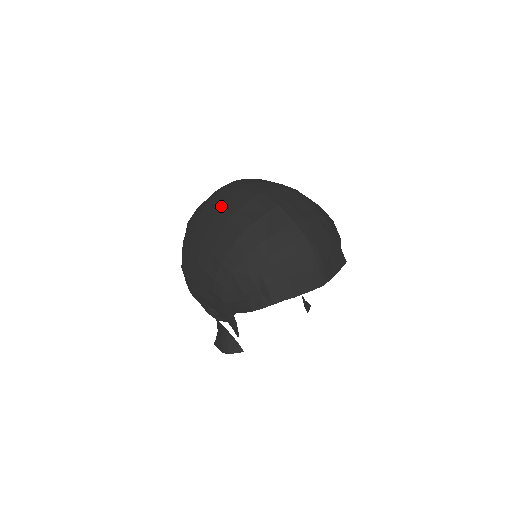
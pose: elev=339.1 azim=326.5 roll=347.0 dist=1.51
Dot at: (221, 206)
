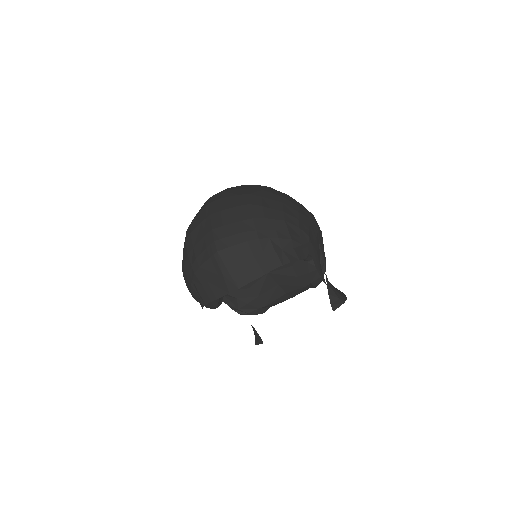
Dot at: occluded
